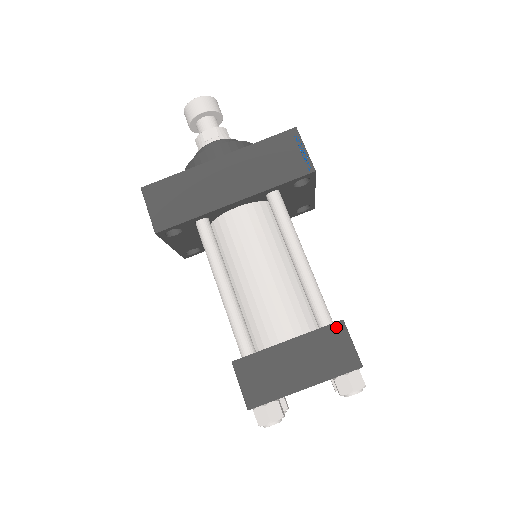
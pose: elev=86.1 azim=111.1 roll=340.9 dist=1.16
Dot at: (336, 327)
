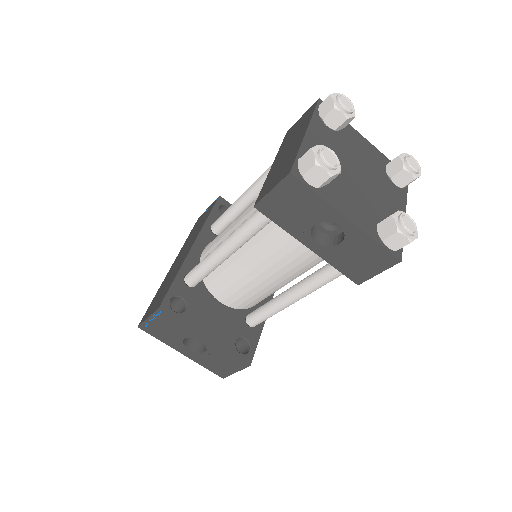
Dot at: (287, 134)
